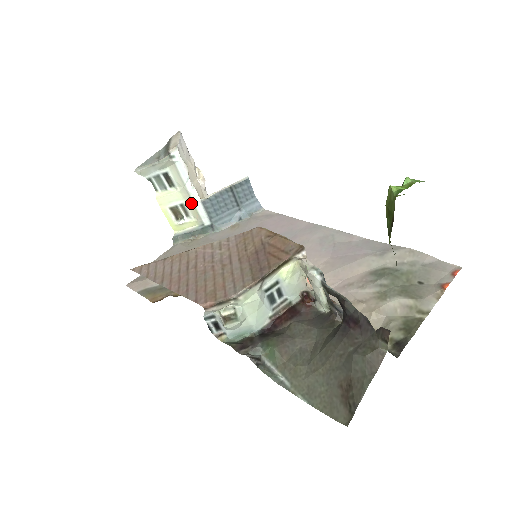
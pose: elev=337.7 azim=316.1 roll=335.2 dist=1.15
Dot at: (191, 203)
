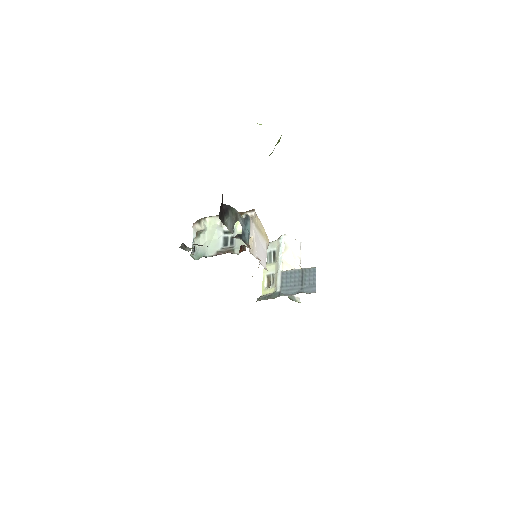
Dot at: (277, 273)
